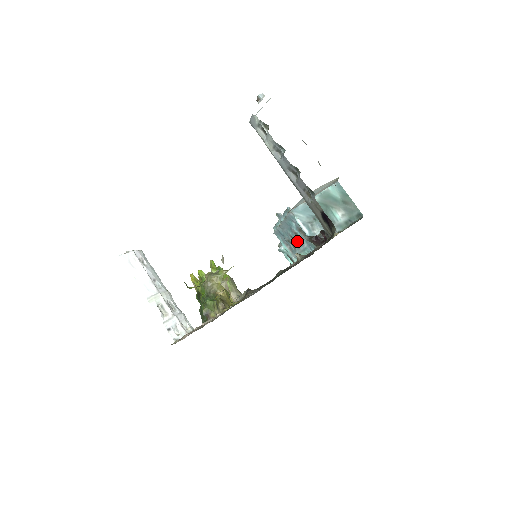
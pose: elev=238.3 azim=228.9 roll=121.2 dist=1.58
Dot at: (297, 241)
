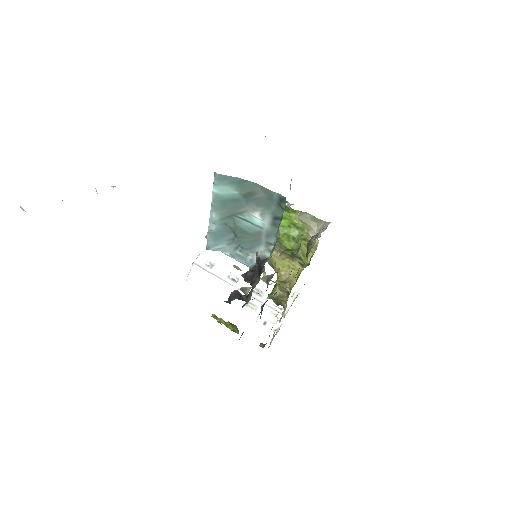
Dot at: occluded
